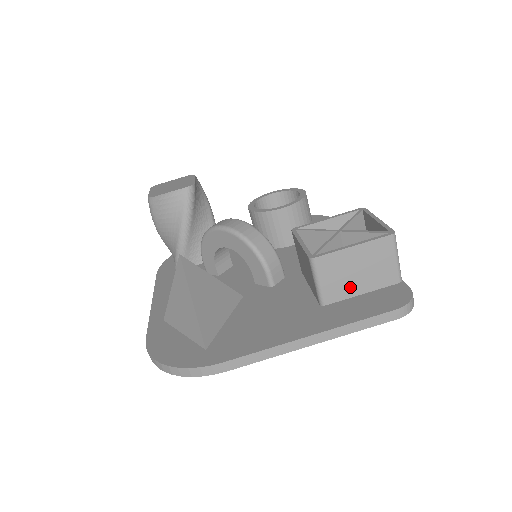
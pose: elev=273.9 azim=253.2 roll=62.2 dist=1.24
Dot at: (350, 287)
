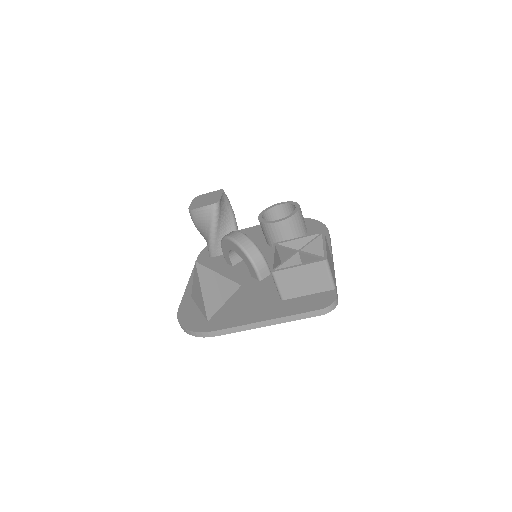
Dot at: (299, 290)
